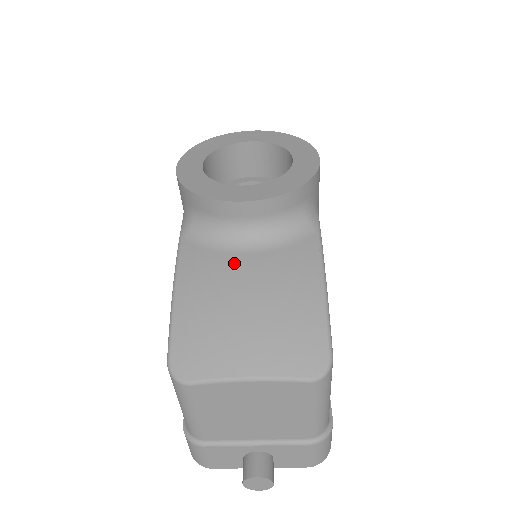
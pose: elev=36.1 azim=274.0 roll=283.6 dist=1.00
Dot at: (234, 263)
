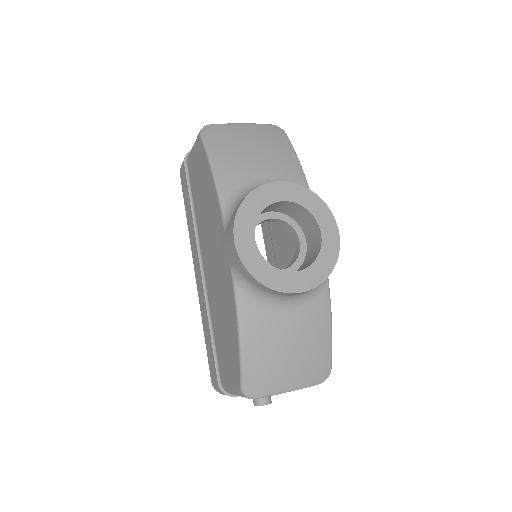
Dot at: (280, 321)
